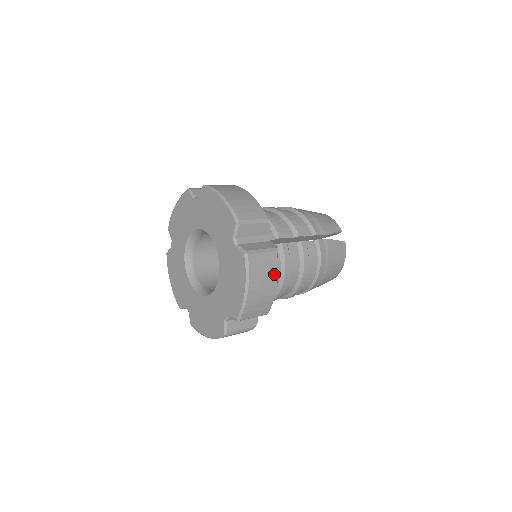
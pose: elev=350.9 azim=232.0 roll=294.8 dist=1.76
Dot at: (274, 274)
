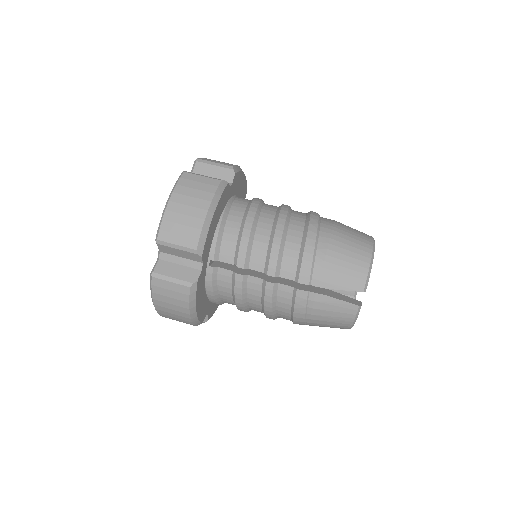
Dot at: (185, 305)
